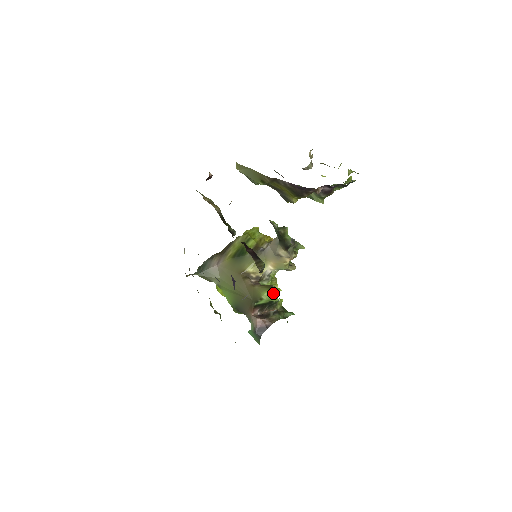
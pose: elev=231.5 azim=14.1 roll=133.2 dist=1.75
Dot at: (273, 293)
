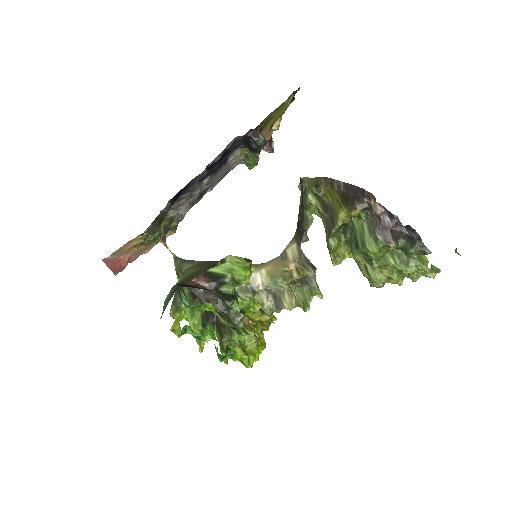
Dot at: (244, 263)
